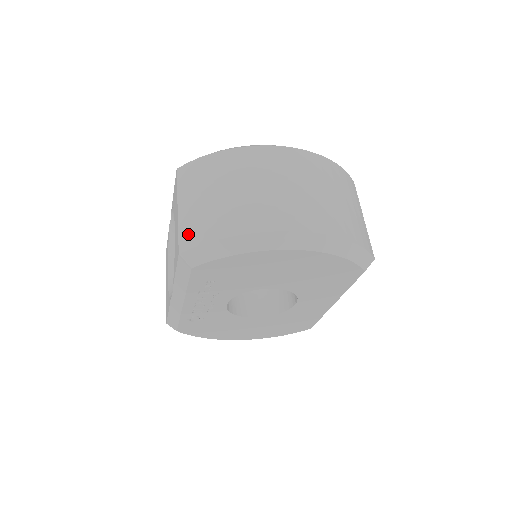
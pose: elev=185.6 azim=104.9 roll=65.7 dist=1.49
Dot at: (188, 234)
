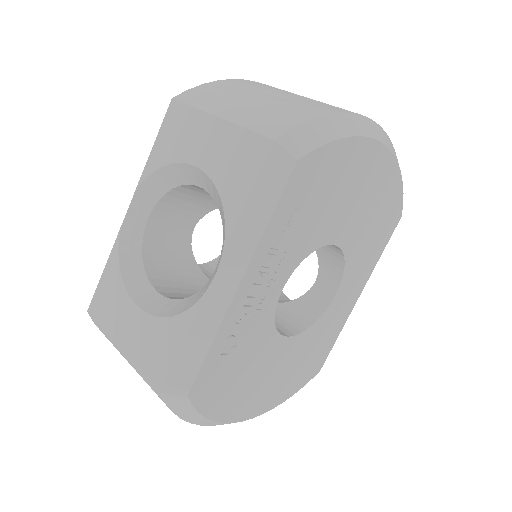
Dot at: (269, 122)
